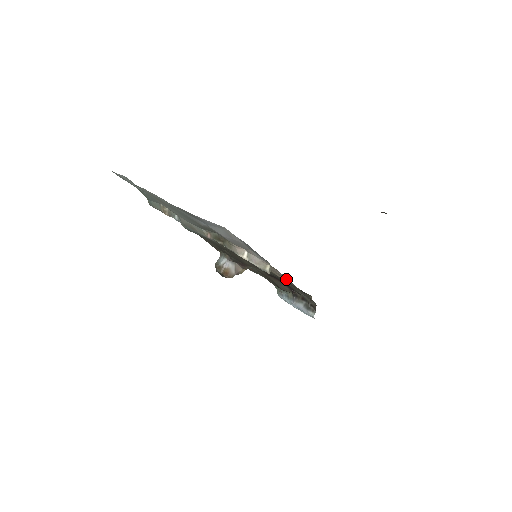
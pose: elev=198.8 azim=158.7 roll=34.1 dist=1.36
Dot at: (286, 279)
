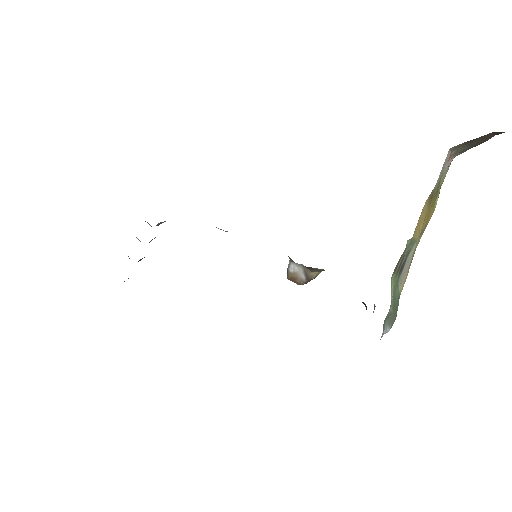
Dot at: occluded
